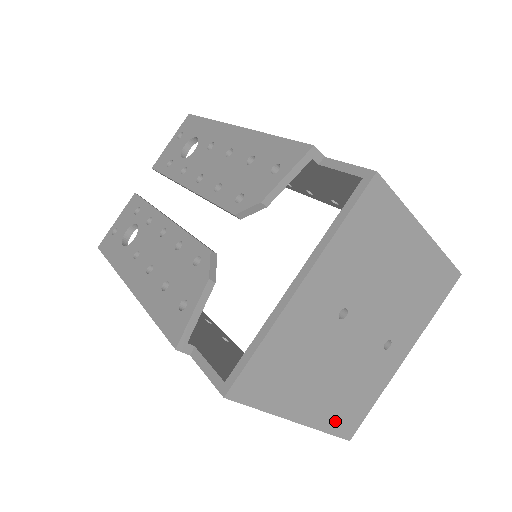
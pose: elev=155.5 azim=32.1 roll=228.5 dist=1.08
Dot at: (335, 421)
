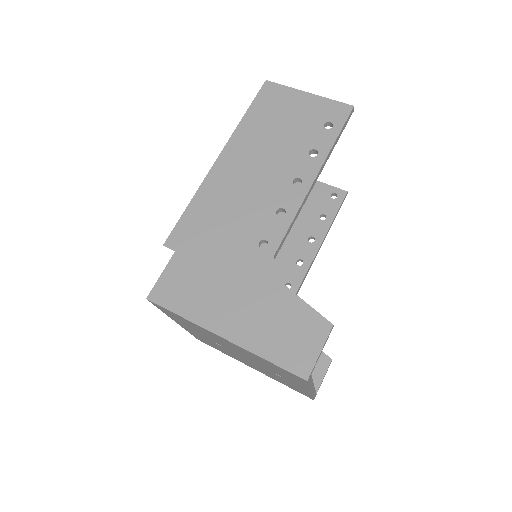
Dot at: (285, 384)
